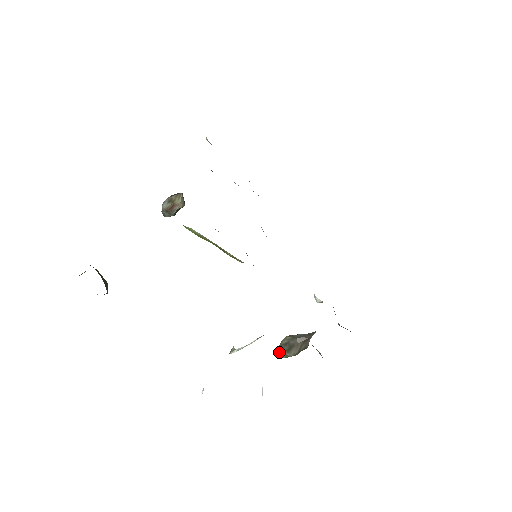
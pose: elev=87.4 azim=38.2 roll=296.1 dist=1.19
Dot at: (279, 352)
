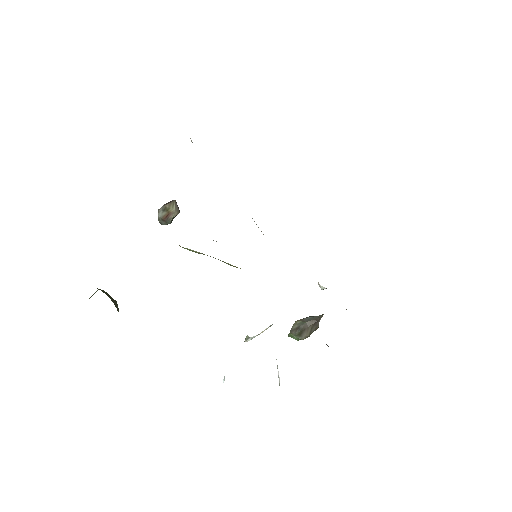
Dot at: (291, 336)
